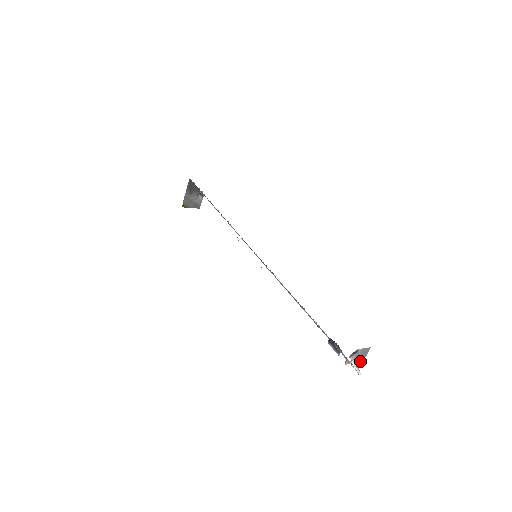
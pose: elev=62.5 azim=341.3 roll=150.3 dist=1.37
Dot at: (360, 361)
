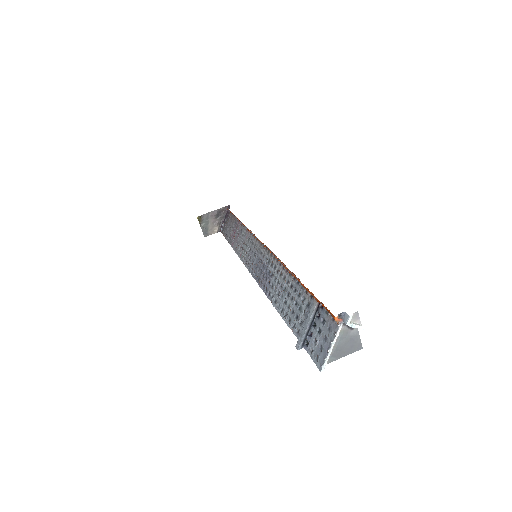
Dot at: (337, 353)
